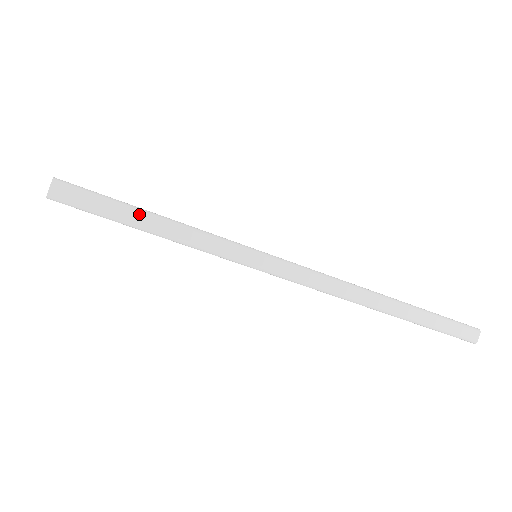
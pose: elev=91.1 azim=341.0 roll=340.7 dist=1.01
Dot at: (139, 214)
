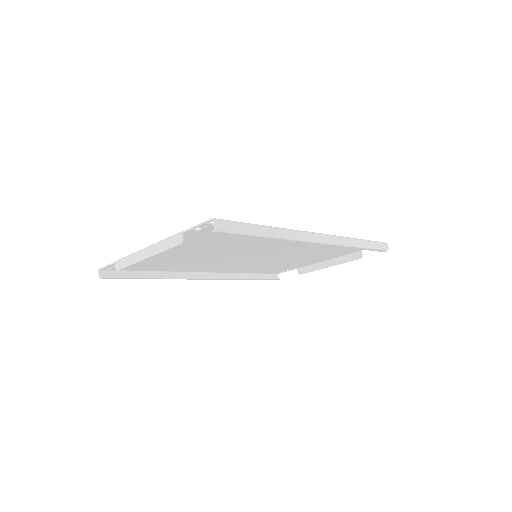
Dot at: (254, 226)
